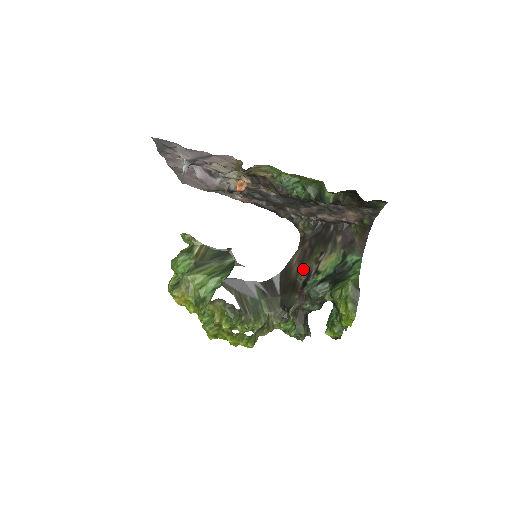
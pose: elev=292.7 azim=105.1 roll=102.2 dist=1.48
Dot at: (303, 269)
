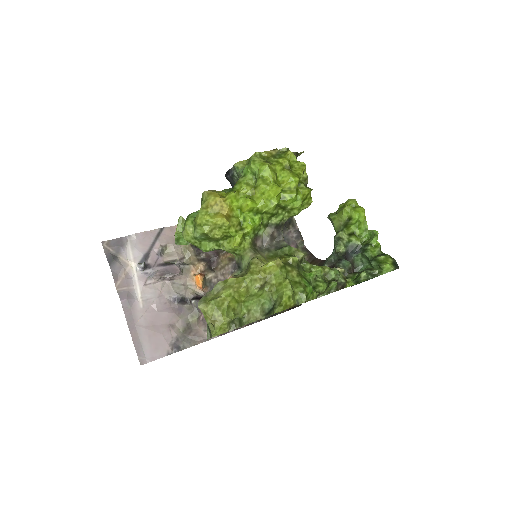
Dot at: occluded
